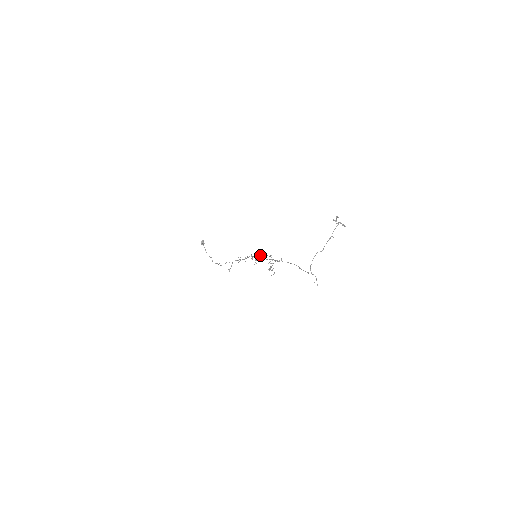
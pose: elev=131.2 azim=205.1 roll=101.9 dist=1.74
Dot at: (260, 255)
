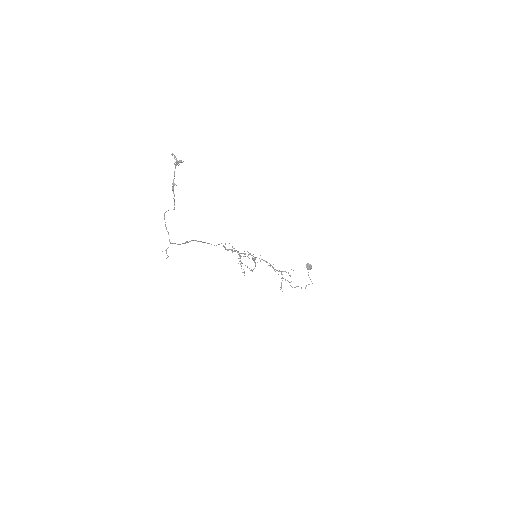
Dot at: occluded
